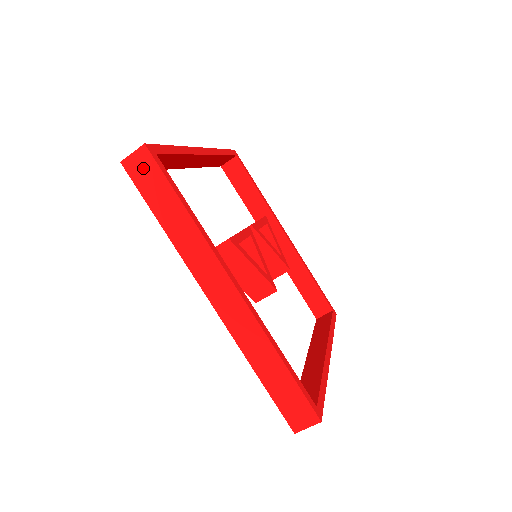
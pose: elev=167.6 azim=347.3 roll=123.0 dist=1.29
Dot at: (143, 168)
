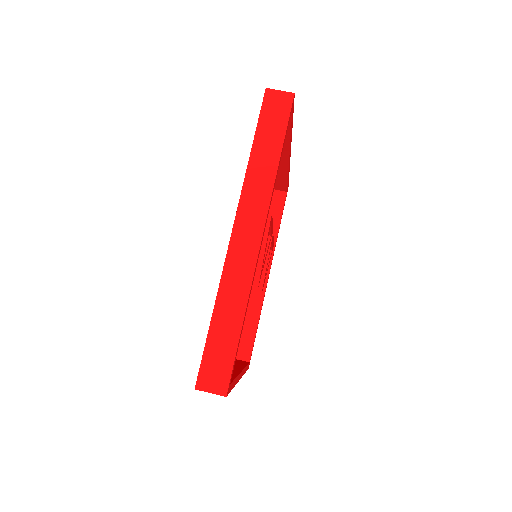
Dot at: (278, 106)
